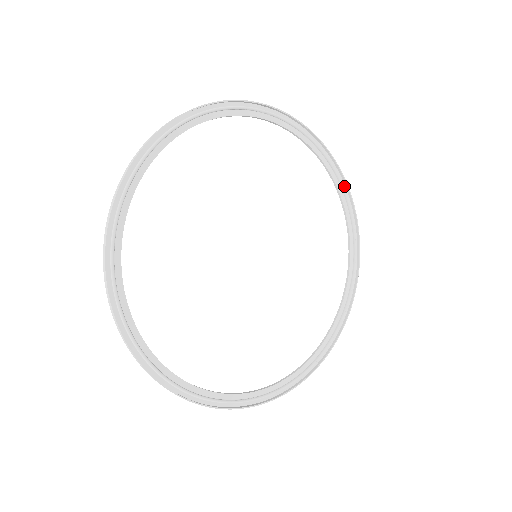
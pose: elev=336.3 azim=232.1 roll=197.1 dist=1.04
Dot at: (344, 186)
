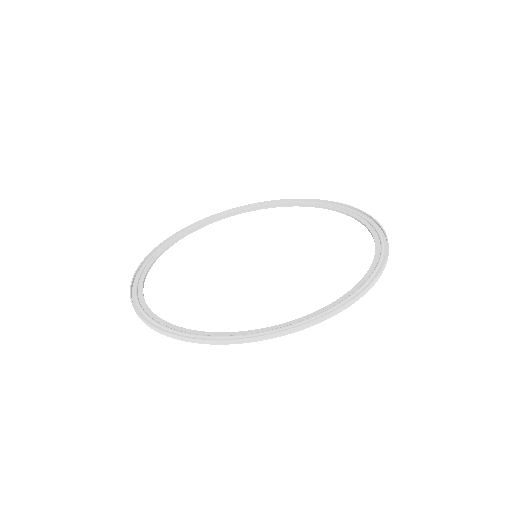
Dot at: (372, 222)
